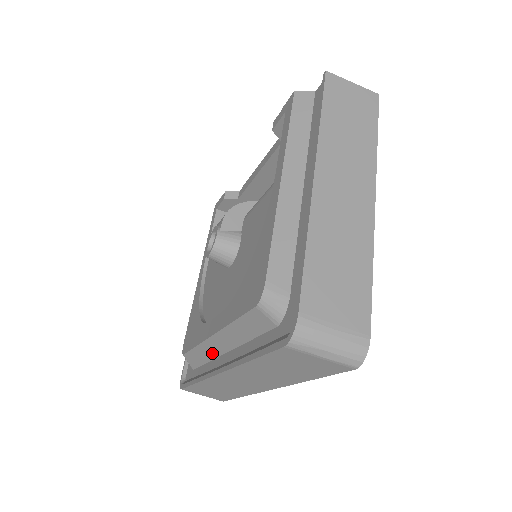
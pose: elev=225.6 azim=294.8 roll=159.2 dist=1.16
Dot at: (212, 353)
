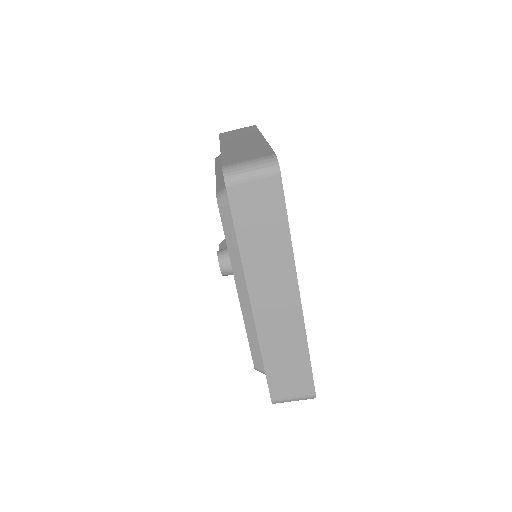
Dot at: (252, 316)
